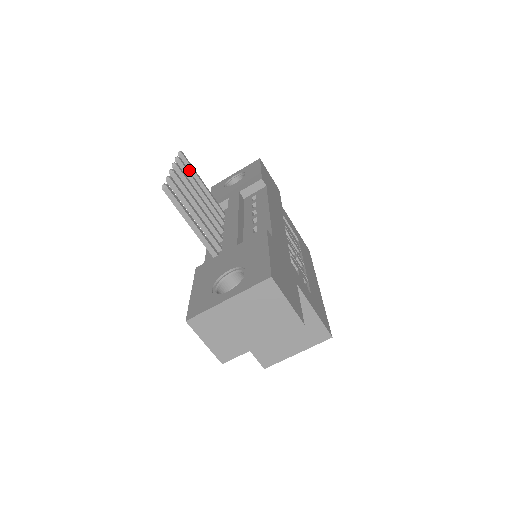
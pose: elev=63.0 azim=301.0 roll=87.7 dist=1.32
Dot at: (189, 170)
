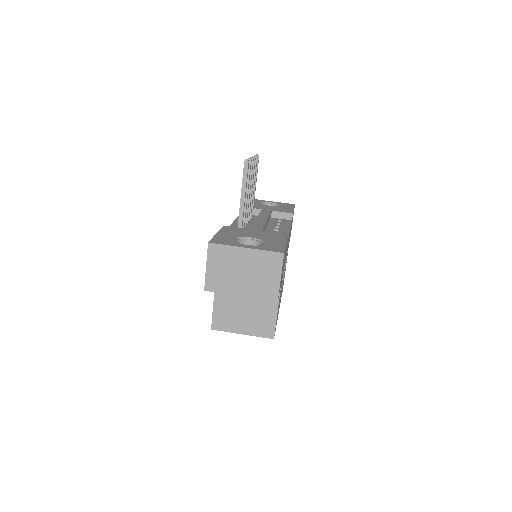
Dot at: occluded
